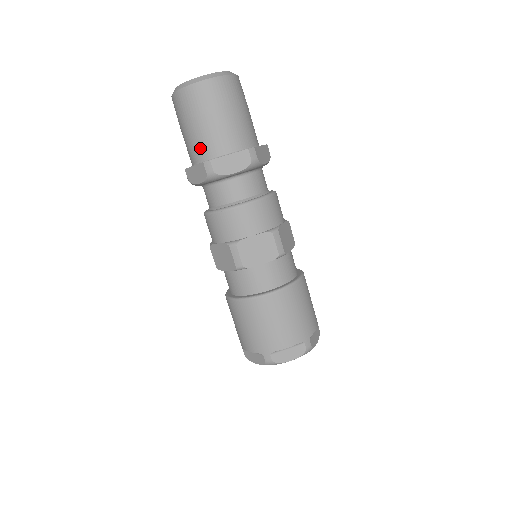
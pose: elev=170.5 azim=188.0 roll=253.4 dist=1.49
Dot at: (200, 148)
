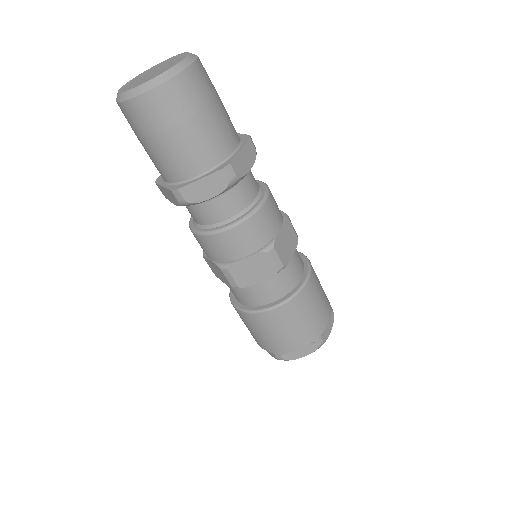
Dot at: (205, 154)
